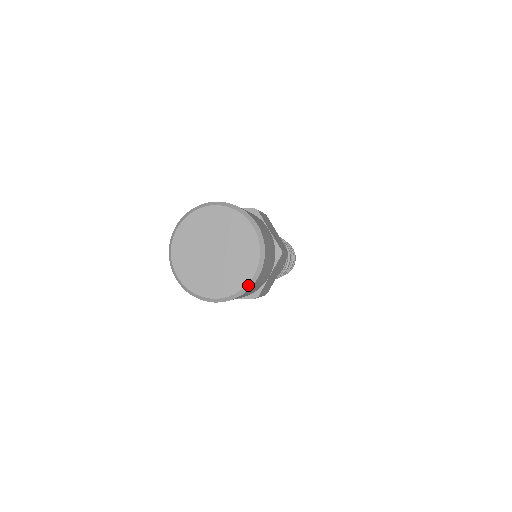
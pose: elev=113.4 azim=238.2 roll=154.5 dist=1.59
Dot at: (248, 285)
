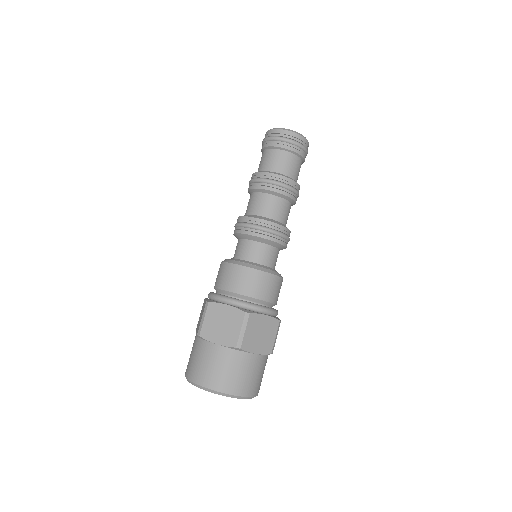
Dot at: occluded
